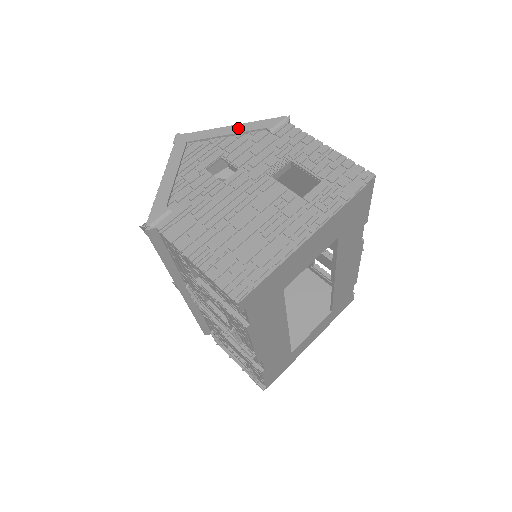
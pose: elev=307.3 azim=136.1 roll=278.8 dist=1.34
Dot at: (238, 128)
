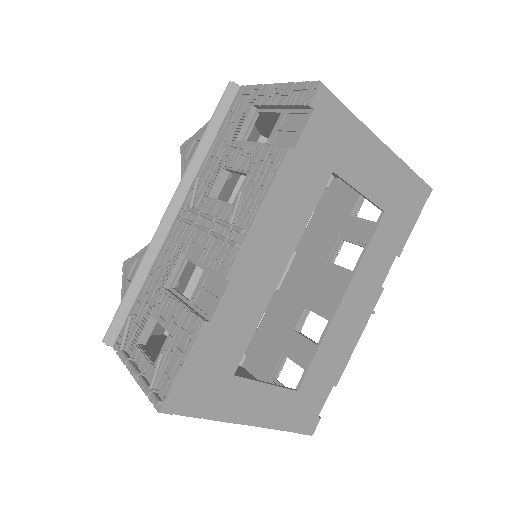
Dot at: occluded
